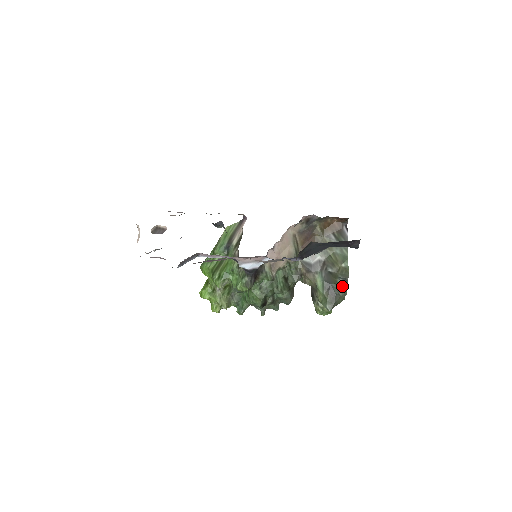
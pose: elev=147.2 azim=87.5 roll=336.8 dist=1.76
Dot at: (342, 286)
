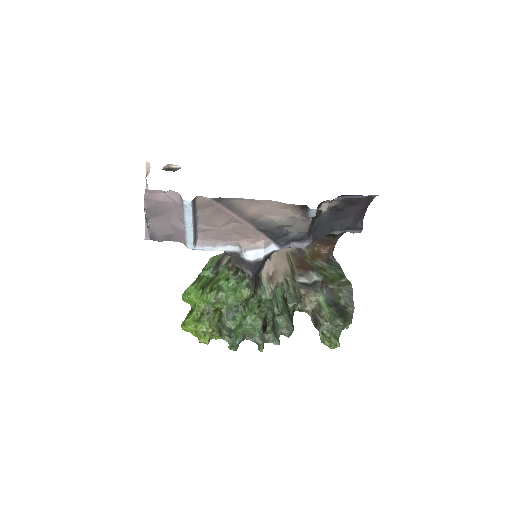
Dot at: (347, 302)
